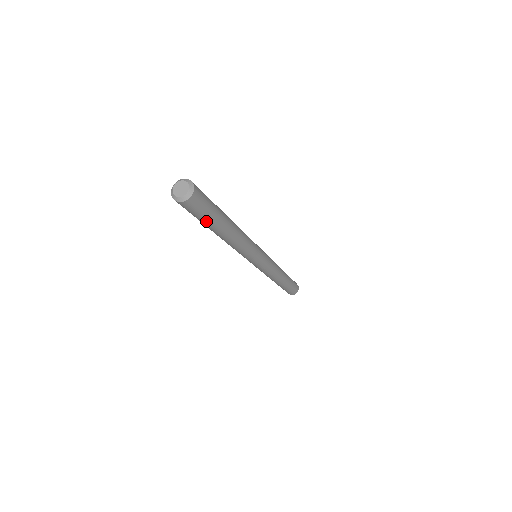
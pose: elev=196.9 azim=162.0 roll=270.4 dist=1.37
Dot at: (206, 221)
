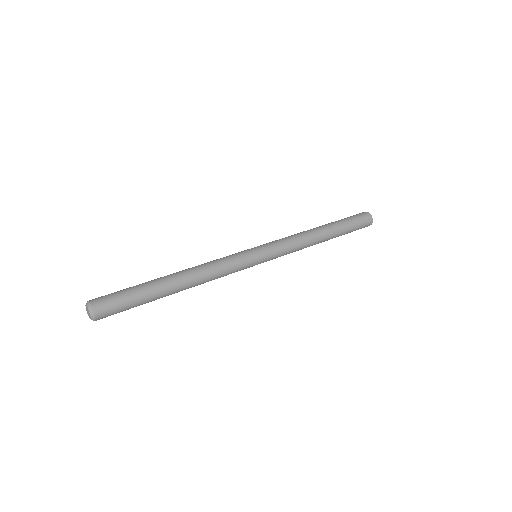
Dot at: occluded
